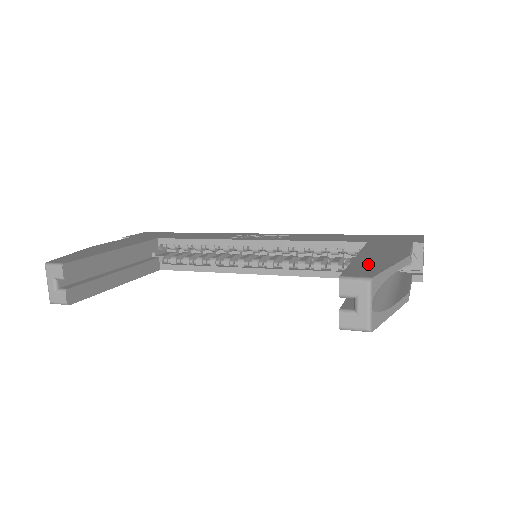
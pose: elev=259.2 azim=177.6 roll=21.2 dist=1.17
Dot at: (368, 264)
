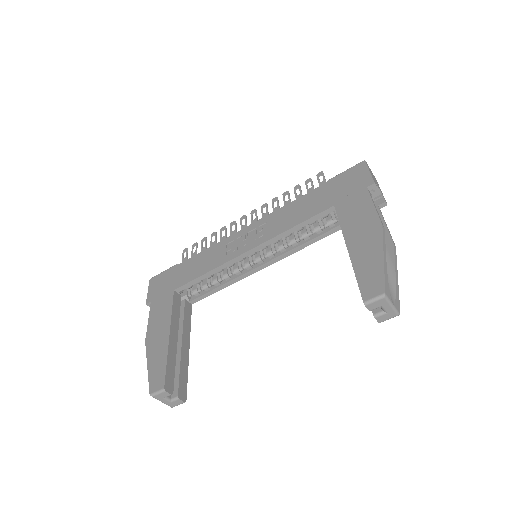
Dot at: (366, 264)
